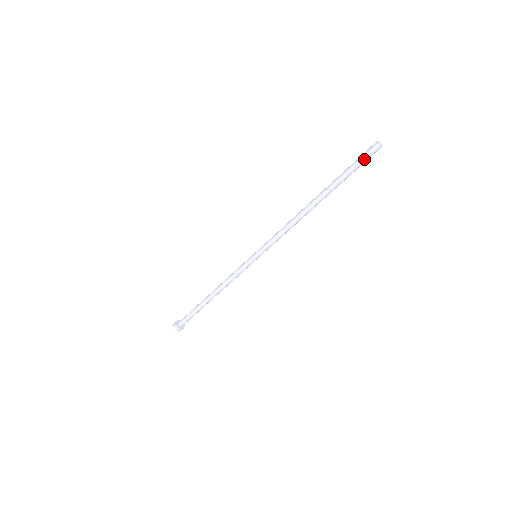
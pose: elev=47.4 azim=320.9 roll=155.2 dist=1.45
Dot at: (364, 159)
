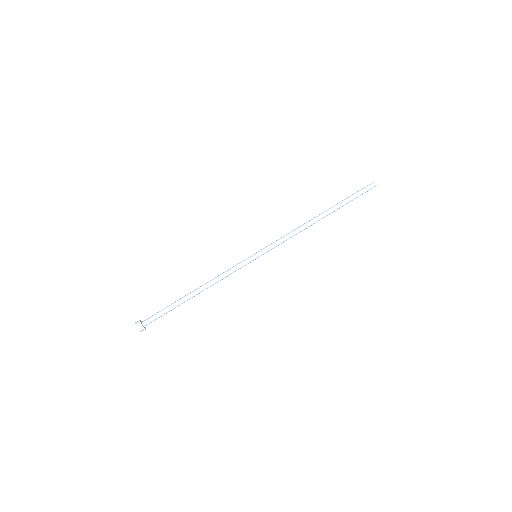
Dot at: (362, 189)
